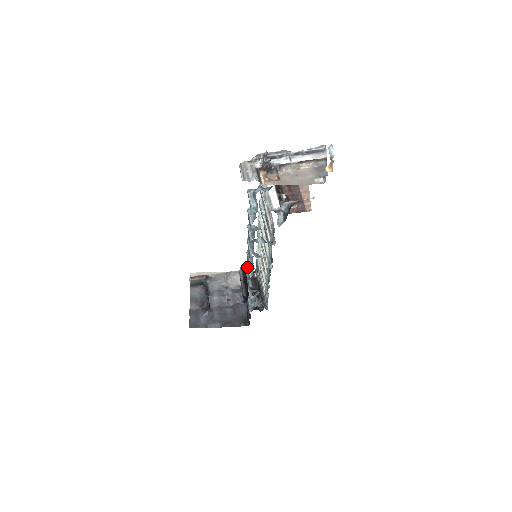
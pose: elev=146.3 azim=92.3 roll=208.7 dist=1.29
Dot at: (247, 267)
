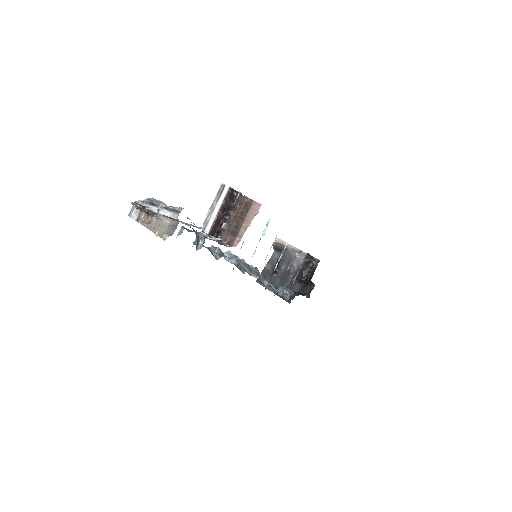
Dot at: occluded
